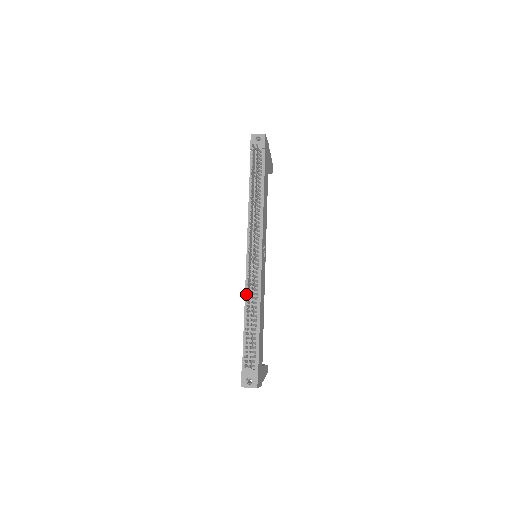
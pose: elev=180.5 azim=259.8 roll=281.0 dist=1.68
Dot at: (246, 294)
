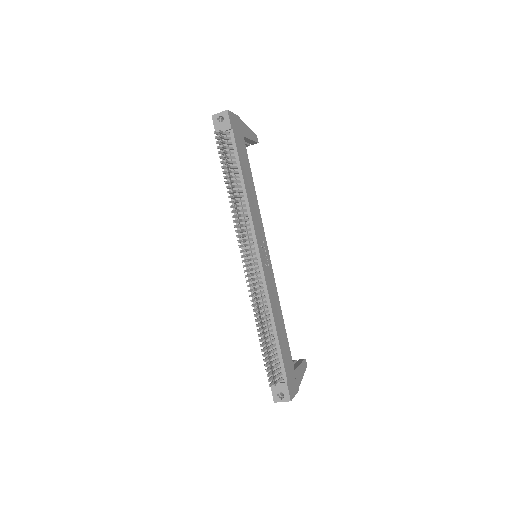
Dot at: (254, 303)
